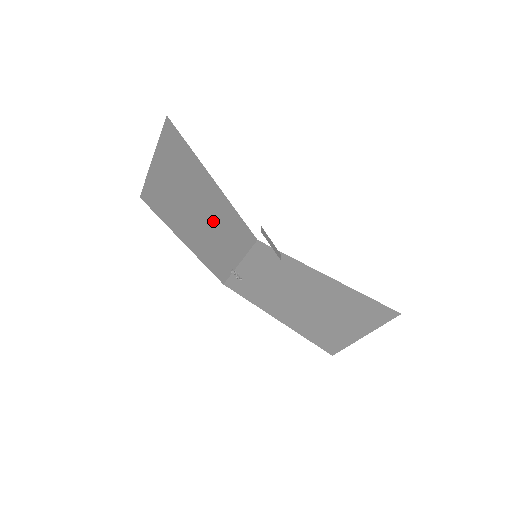
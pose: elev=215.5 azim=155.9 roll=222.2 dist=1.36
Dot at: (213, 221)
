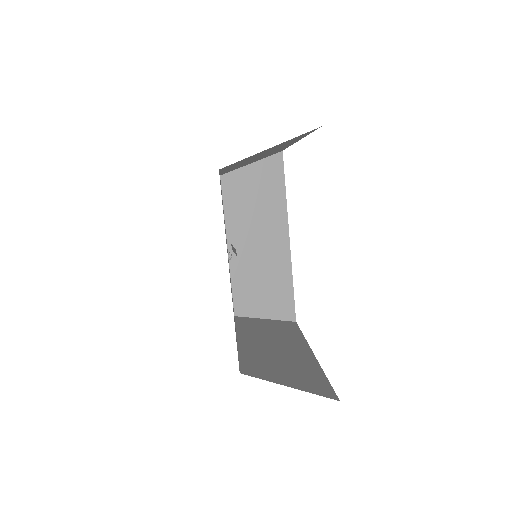
Dot at: (262, 156)
